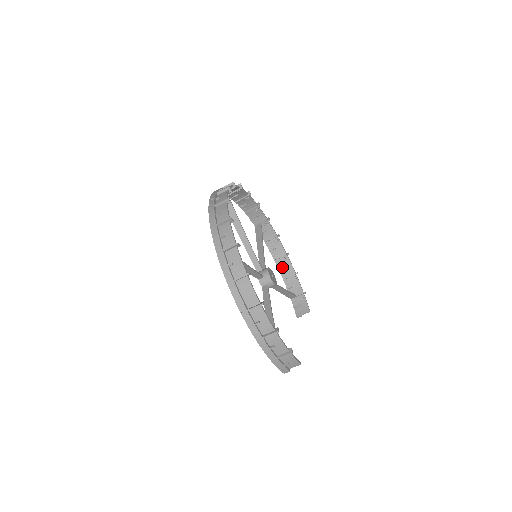
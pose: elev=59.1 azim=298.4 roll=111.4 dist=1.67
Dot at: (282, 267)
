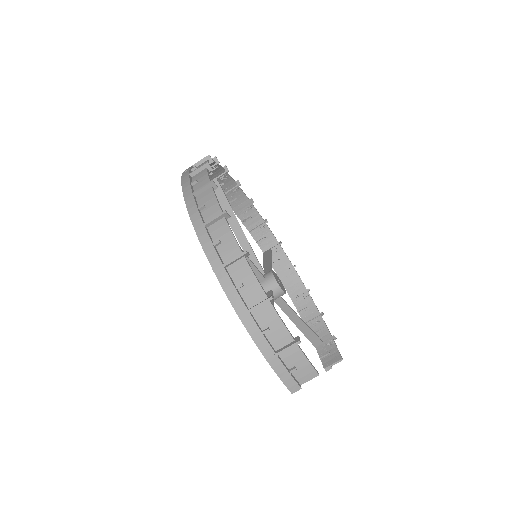
Dot at: (302, 307)
